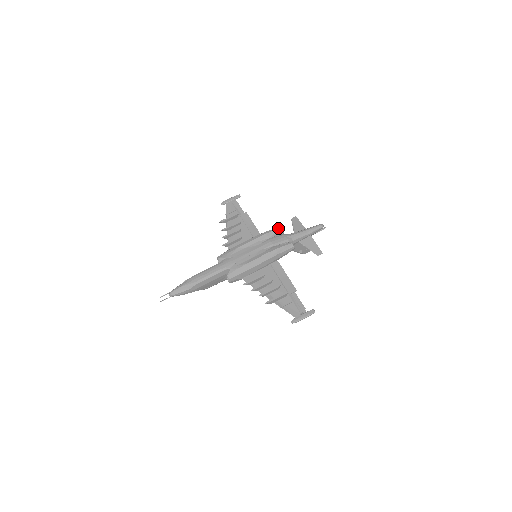
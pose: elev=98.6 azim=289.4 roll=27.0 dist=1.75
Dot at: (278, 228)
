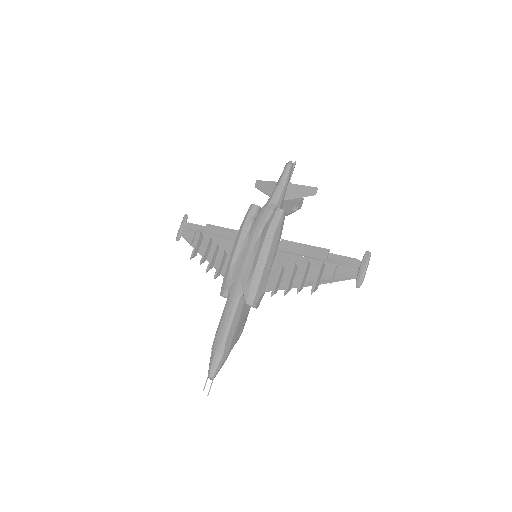
Dot at: (250, 208)
